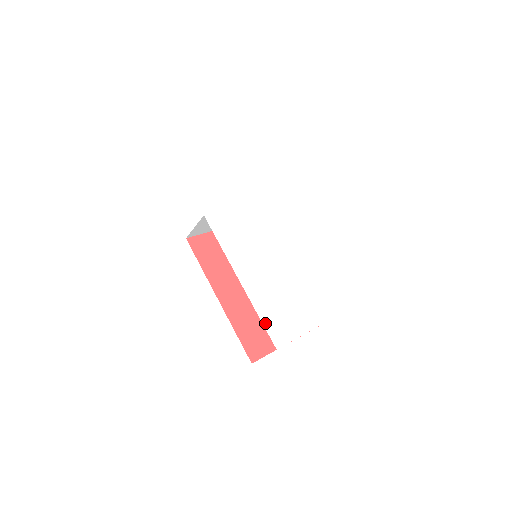
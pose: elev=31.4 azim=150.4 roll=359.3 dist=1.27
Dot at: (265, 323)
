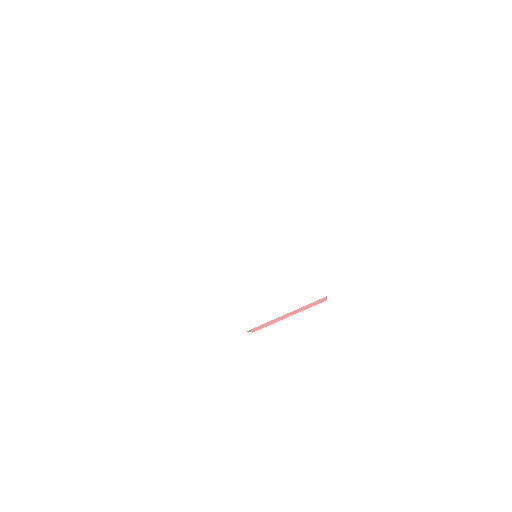
Dot at: (241, 313)
